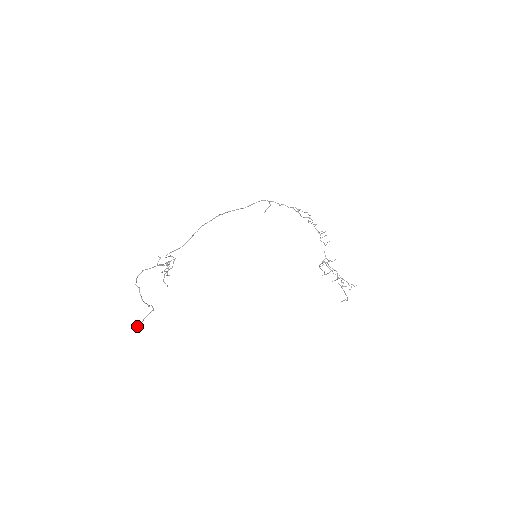
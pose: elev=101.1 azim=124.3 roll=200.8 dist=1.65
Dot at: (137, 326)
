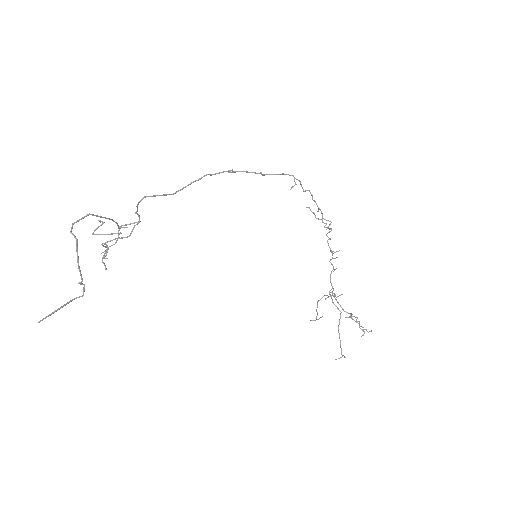
Dot at: occluded
